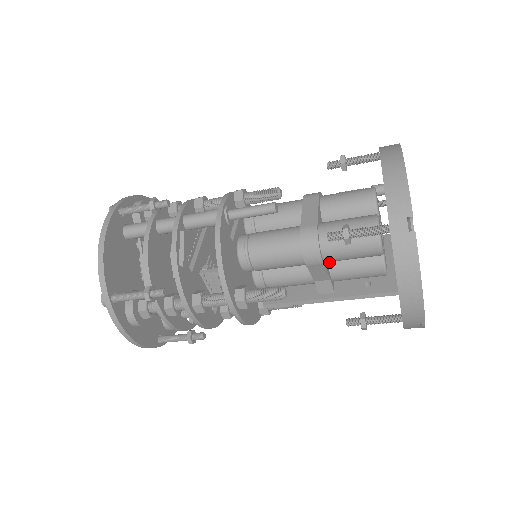
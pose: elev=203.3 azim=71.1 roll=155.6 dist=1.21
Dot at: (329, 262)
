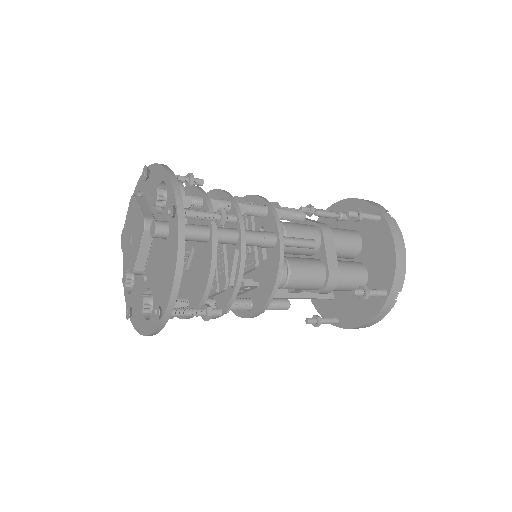
Dot at: occluded
